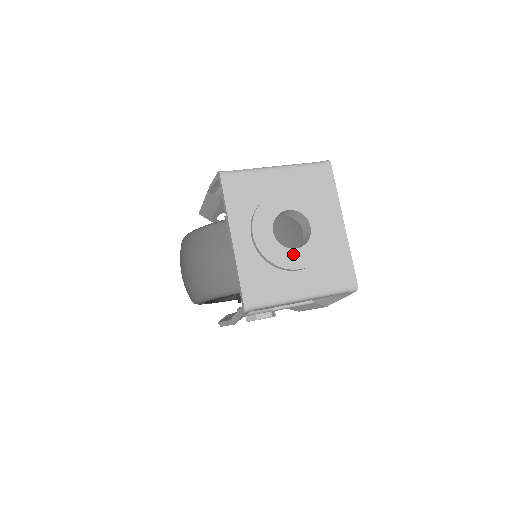
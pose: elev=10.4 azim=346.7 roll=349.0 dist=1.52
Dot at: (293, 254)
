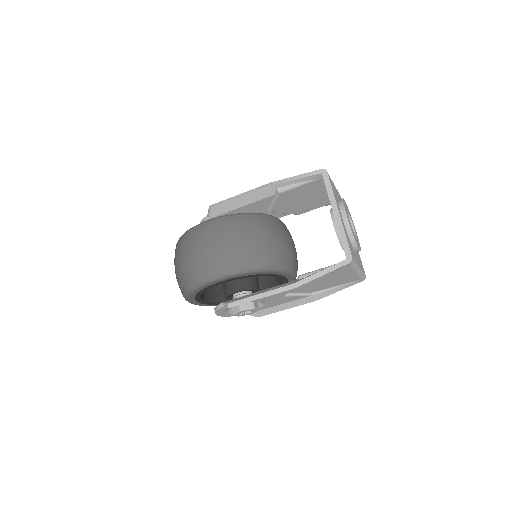
Dot at: (356, 239)
